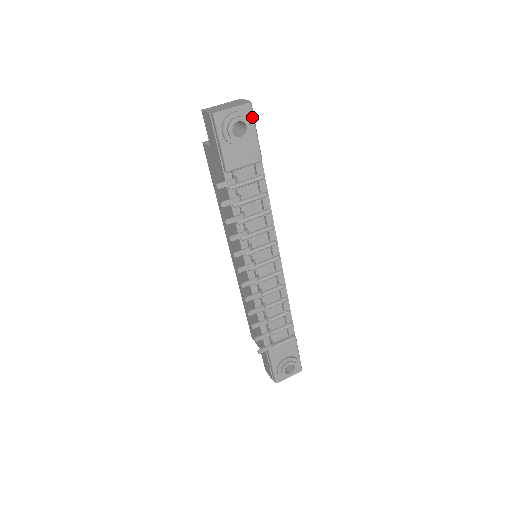
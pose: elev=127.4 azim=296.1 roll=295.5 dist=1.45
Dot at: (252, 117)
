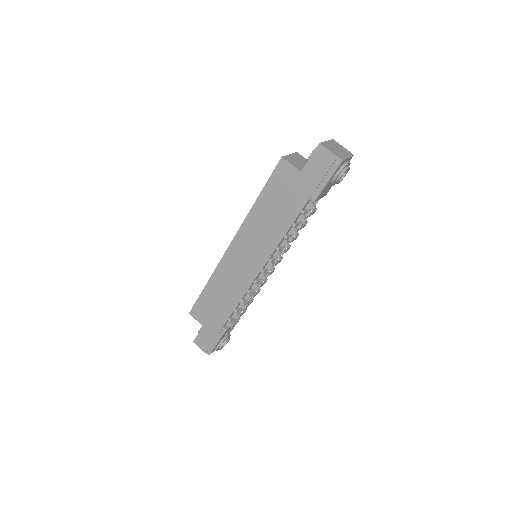
Dot at: occluded
